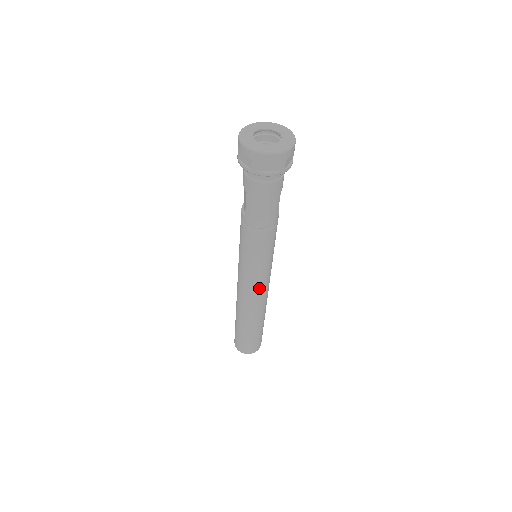
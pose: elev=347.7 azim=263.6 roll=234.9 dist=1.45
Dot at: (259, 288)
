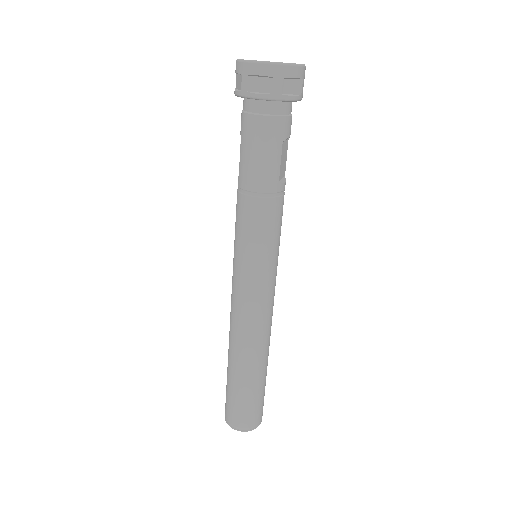
Dot at: (252, 302)
